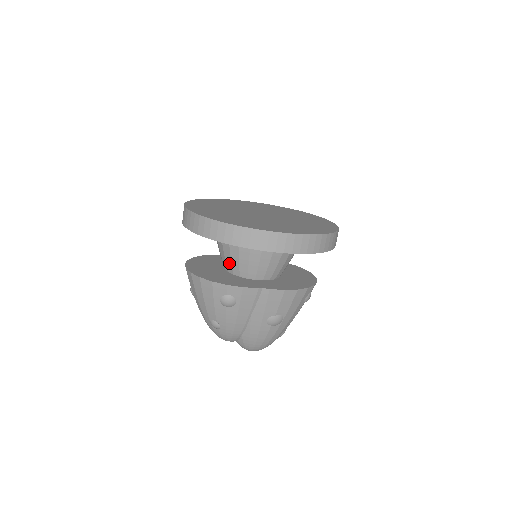
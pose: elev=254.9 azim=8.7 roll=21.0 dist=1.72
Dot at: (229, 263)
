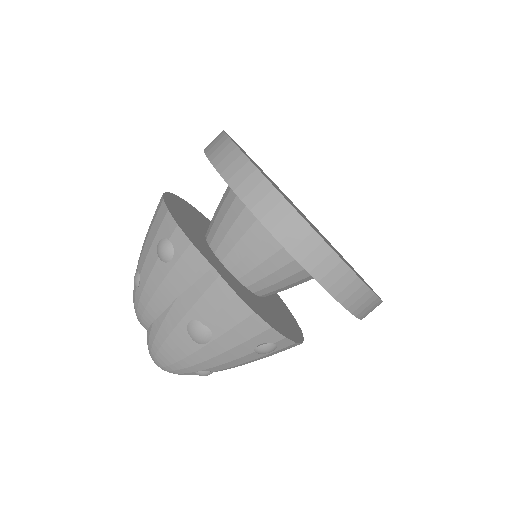
Dot at: (213, 221)
